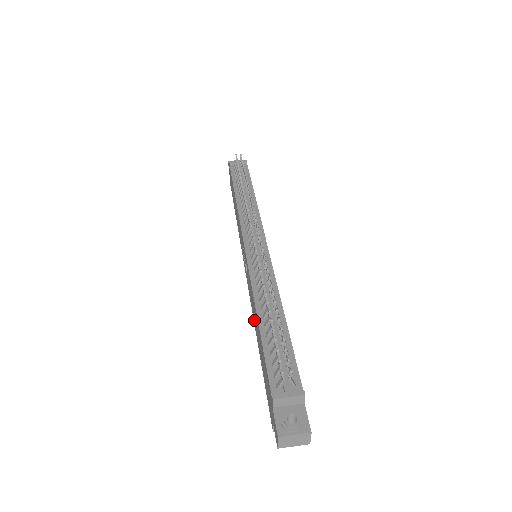
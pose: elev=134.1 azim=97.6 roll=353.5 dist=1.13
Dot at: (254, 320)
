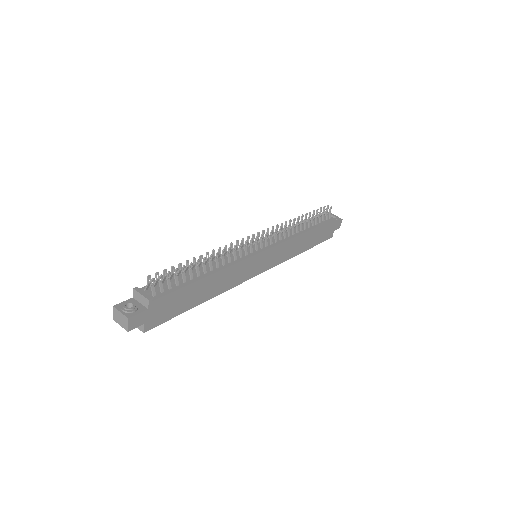
Dot at: occluded
